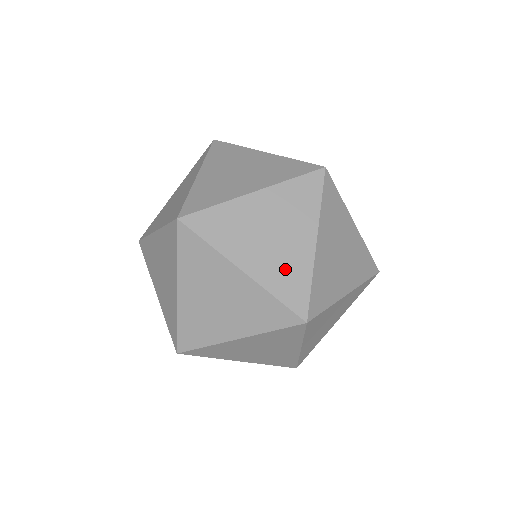
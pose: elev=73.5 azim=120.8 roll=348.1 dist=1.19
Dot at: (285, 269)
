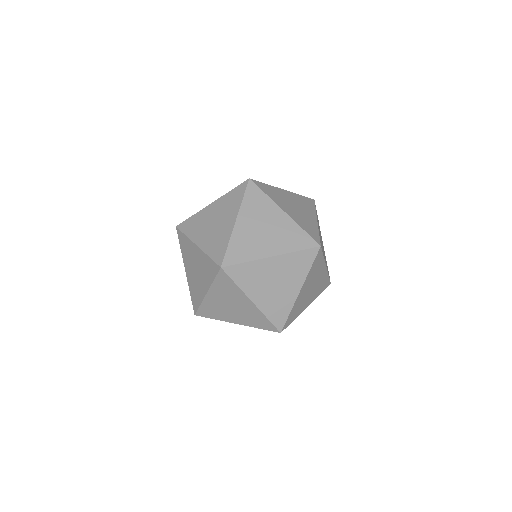
Dot at: (217, 240)
